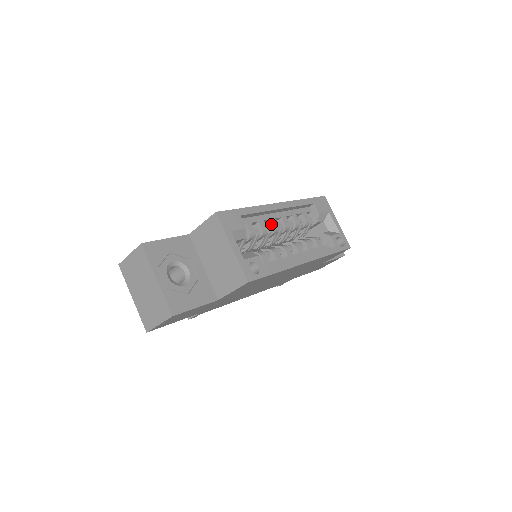
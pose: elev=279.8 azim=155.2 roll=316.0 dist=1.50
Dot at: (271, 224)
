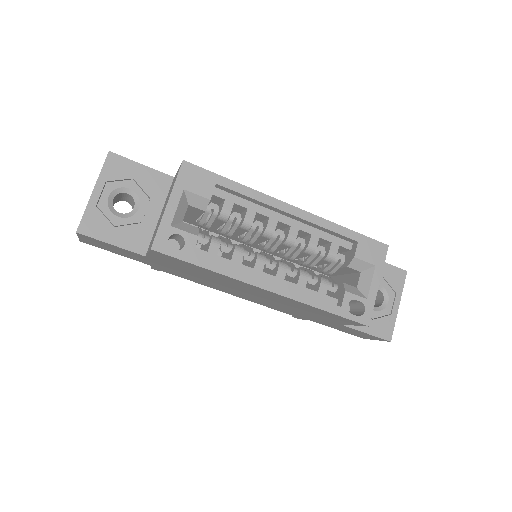
Dot at: (267, 223)
